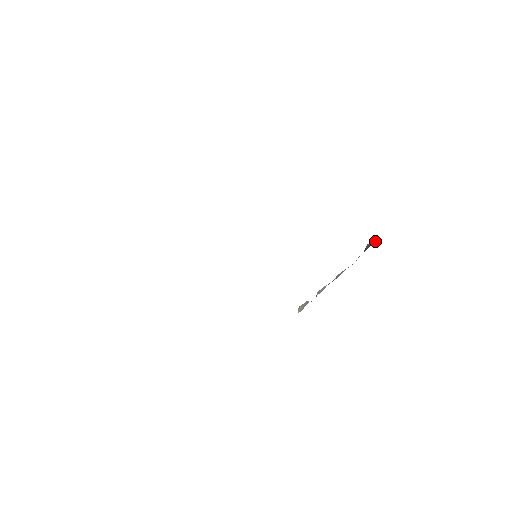
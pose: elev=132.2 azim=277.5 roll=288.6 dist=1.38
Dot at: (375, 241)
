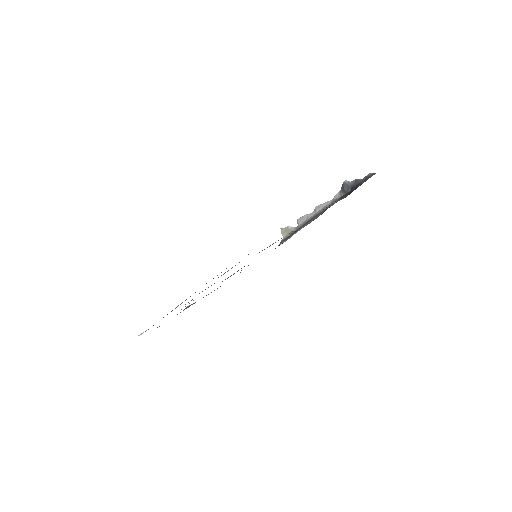
Dot at: (353, 183)
